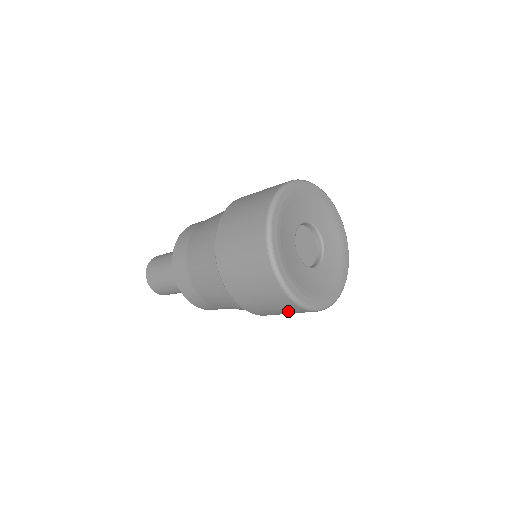
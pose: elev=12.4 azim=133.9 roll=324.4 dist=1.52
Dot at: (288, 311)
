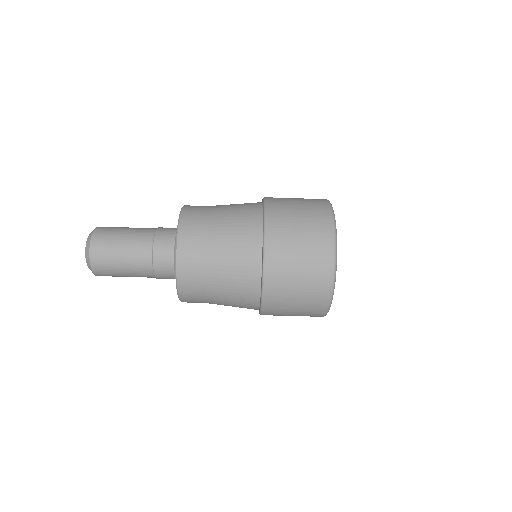
Dot at: (312, 238)
